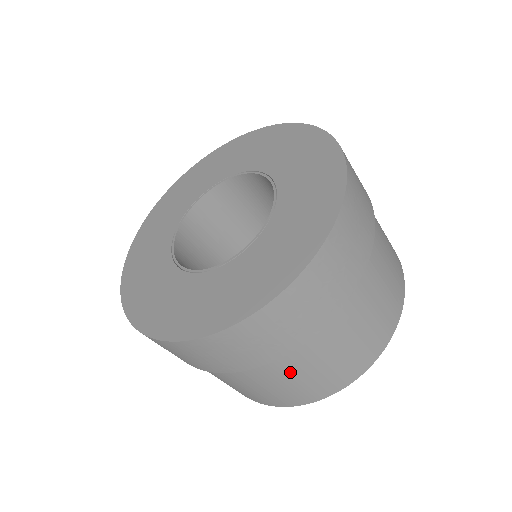
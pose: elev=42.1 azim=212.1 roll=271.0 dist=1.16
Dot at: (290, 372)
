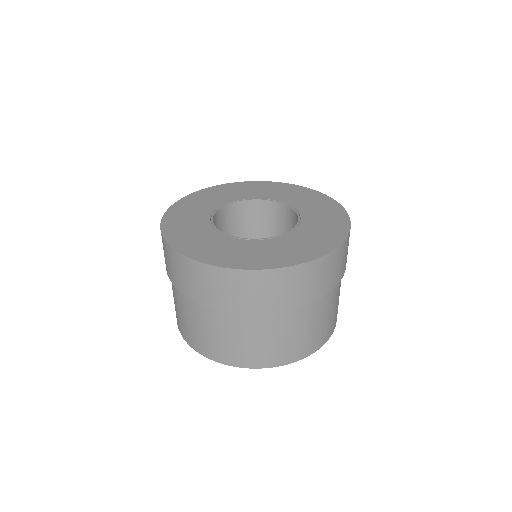
Dot at: (190, 312)
